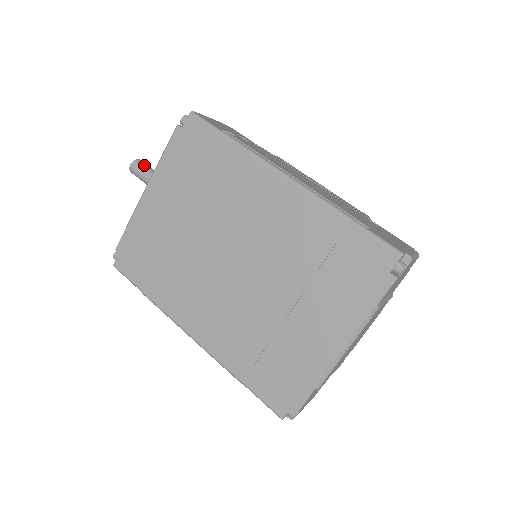
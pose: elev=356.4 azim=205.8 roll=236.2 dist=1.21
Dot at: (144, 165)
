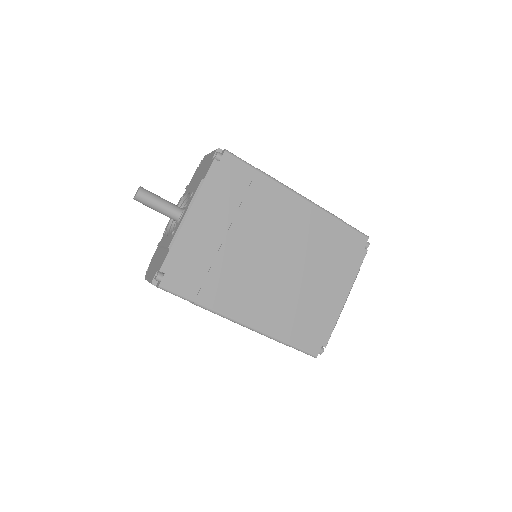
Dot at: (150, 192)
